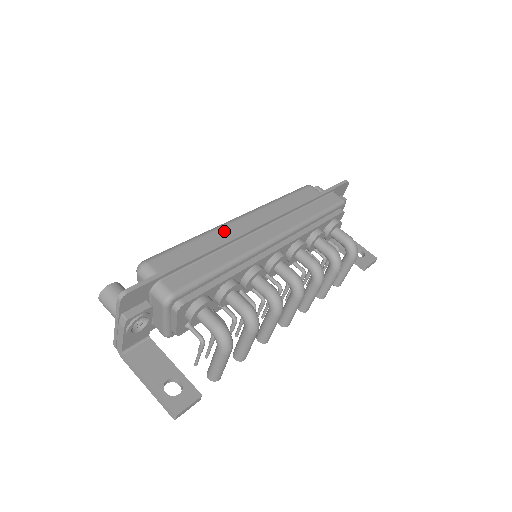
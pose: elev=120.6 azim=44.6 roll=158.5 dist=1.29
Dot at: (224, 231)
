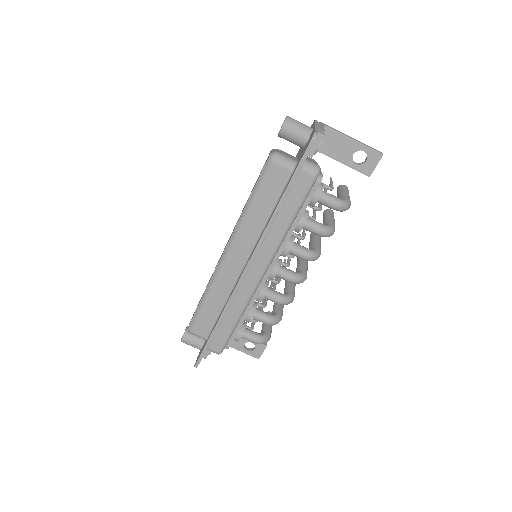
Dot at: (221, 280)
